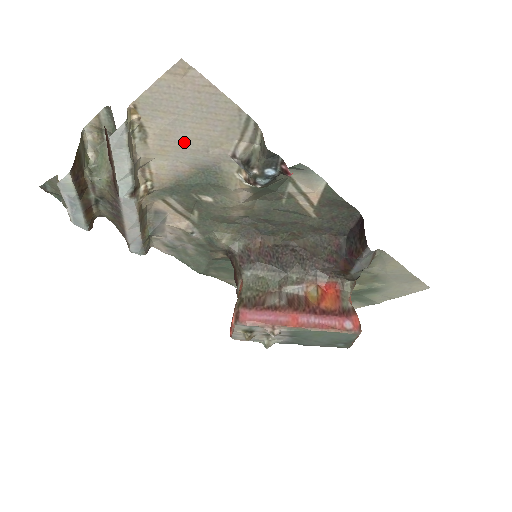
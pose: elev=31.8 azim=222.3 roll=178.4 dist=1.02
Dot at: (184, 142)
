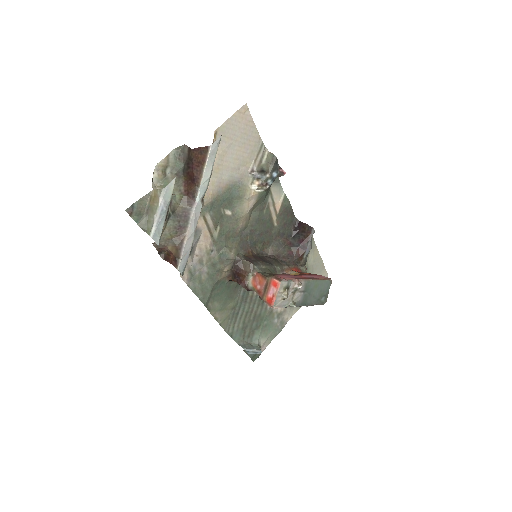
Dot at: (230, 162)
